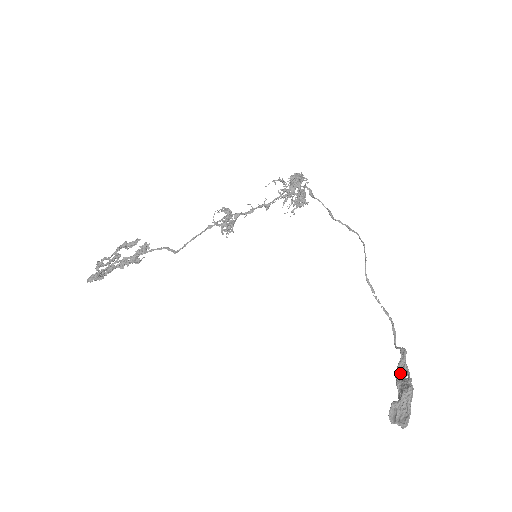
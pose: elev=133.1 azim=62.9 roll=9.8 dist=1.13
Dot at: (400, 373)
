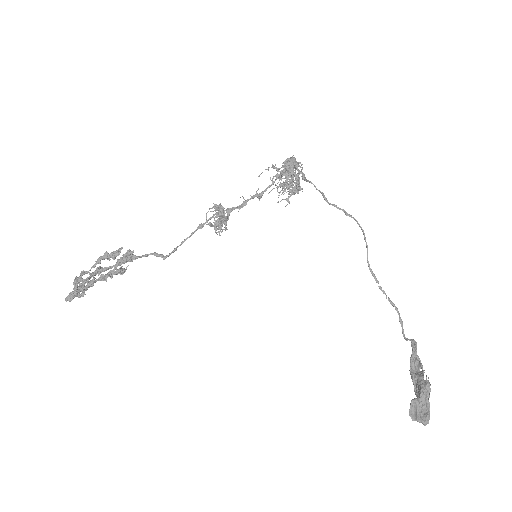
Dot at: (412, 366)
